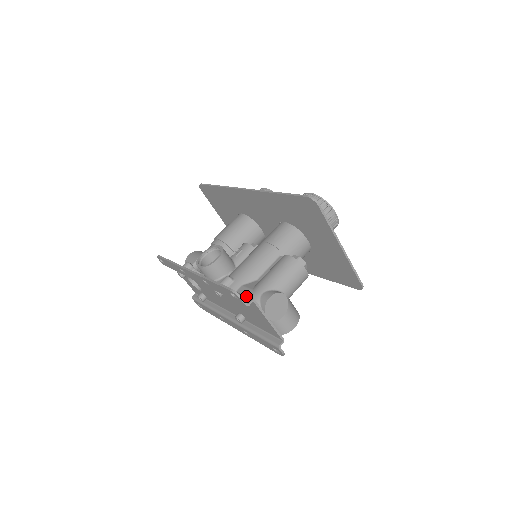
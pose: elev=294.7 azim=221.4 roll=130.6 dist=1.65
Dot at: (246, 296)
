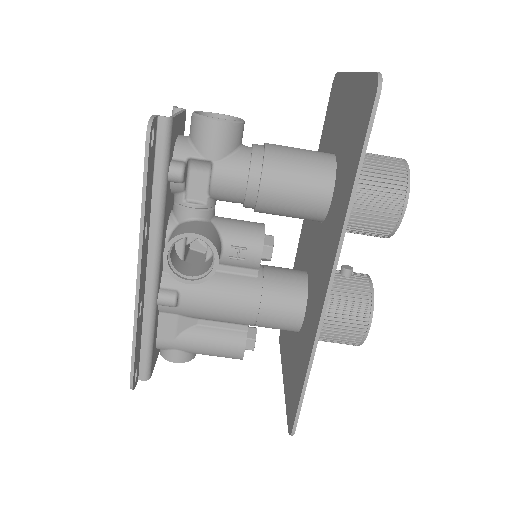
Dot at: (150, 366)
